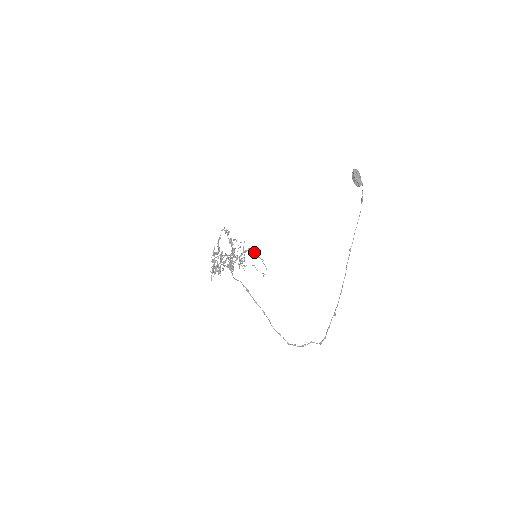
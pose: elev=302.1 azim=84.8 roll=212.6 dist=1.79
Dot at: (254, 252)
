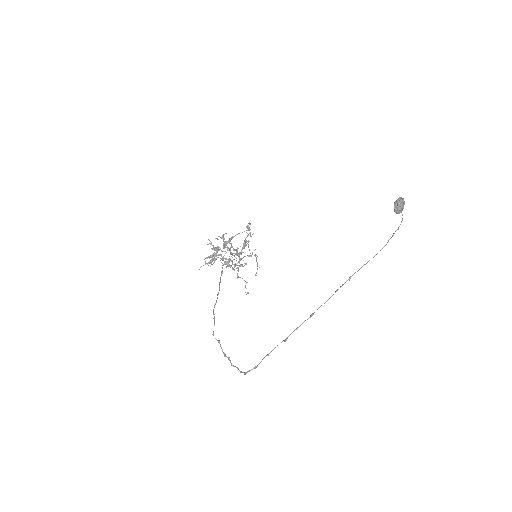
Dot at: occluded
